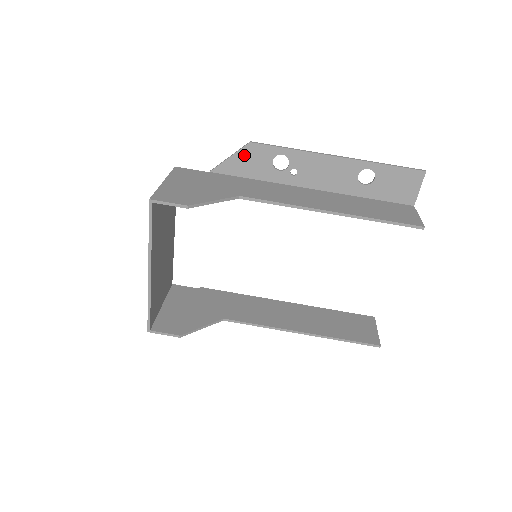
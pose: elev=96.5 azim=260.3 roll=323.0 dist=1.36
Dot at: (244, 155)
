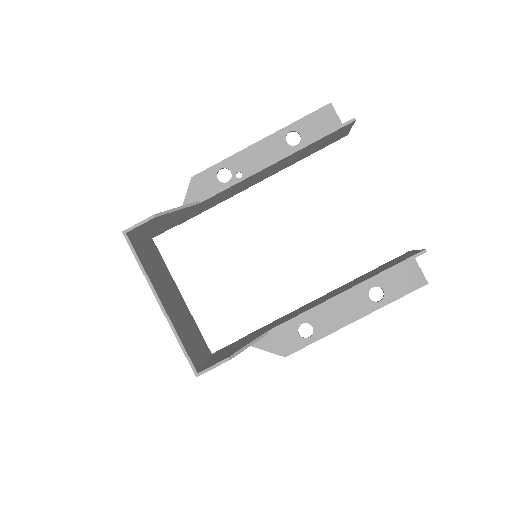
Dot at: (194, 190)
